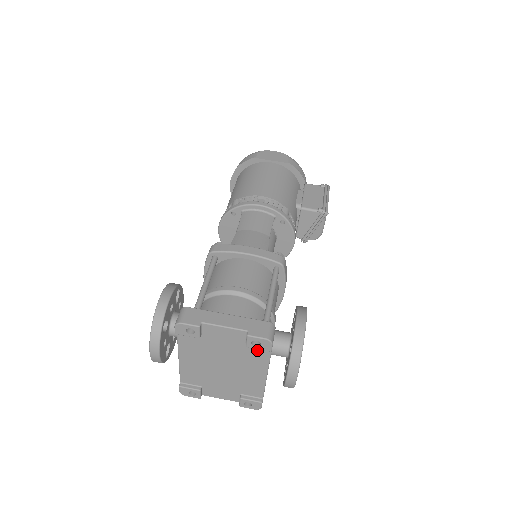
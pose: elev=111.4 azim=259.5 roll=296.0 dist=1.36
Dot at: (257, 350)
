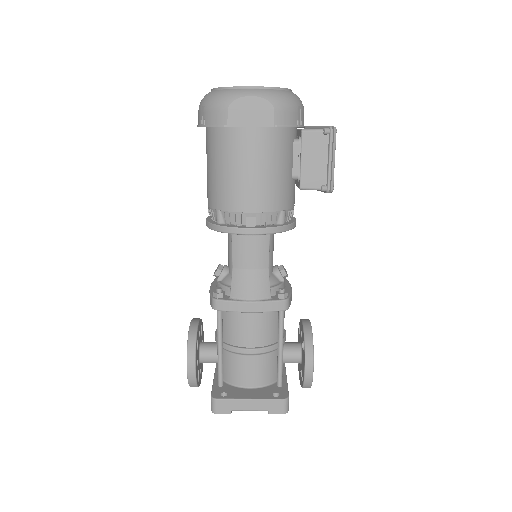
Dot at: occluded
